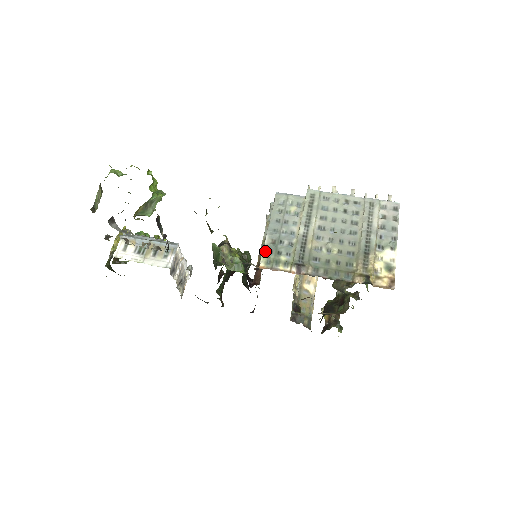
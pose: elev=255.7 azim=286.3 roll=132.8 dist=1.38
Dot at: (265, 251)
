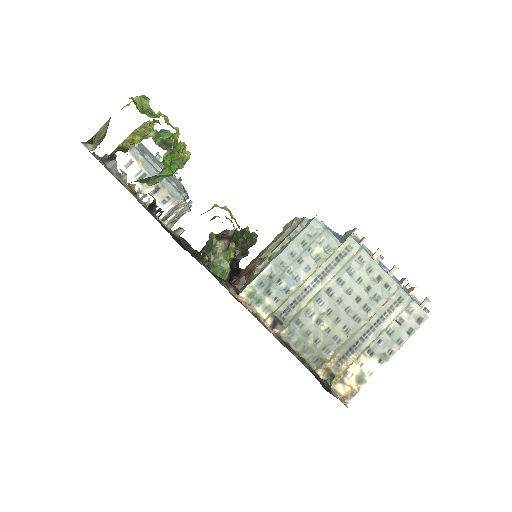
Dot at: (256, 281)
